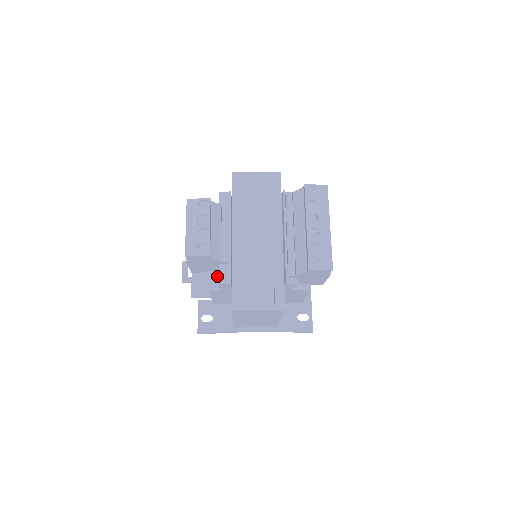
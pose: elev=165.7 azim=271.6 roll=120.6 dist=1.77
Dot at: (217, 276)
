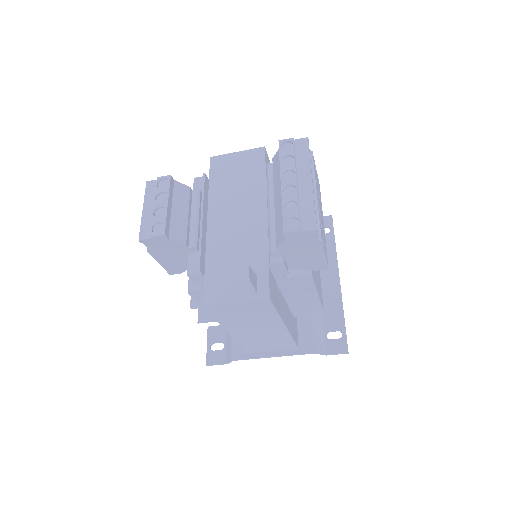
Dot at: occluded
